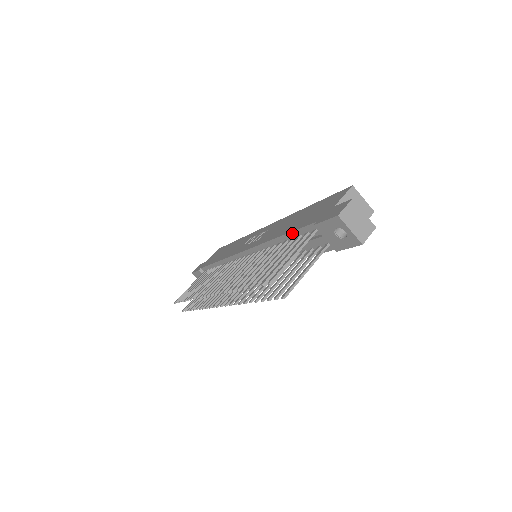
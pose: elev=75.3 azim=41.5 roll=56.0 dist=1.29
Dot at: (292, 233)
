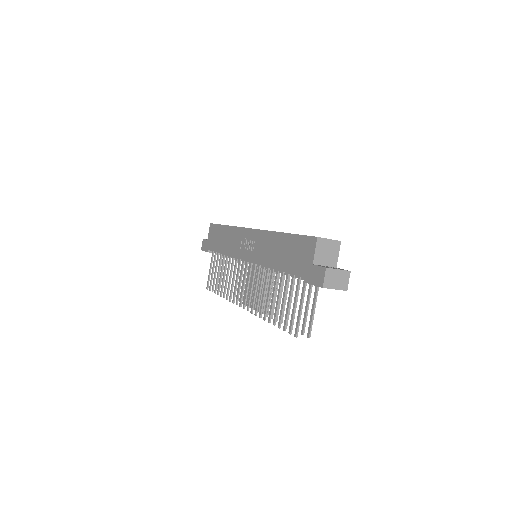
Dot at: occluded
